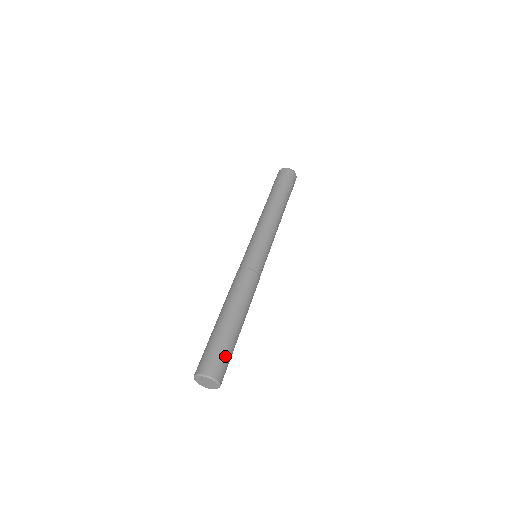
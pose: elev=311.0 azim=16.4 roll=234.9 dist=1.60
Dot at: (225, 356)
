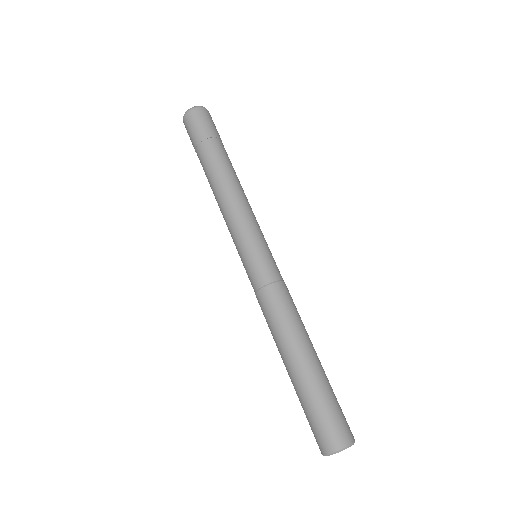
Dot at: (326, 414)
